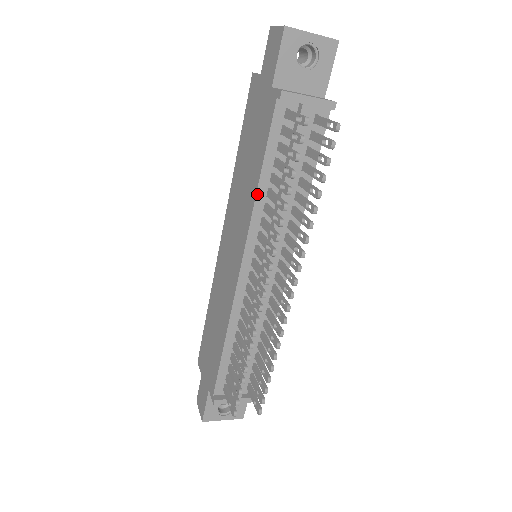
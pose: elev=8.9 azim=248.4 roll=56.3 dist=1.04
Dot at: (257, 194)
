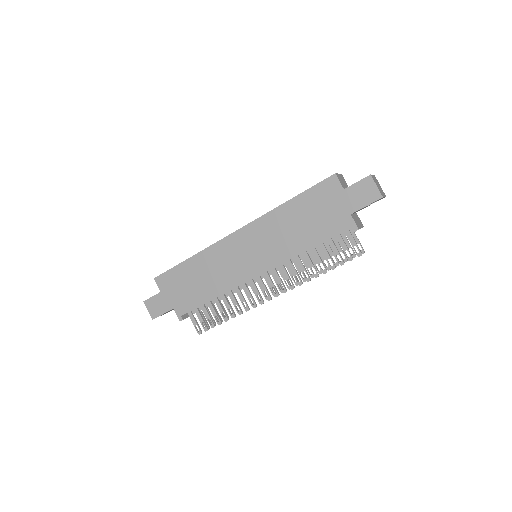
Dot at: occluded
